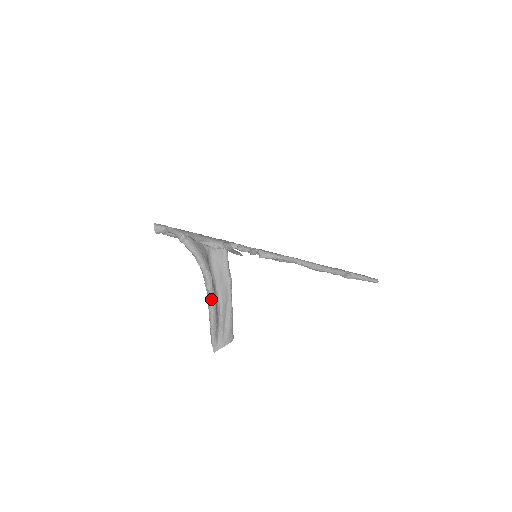
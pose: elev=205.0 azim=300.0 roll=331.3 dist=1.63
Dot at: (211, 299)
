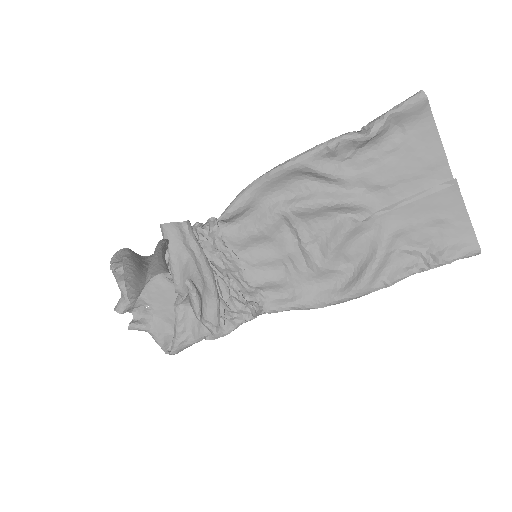
Dot at: (124, 259)
